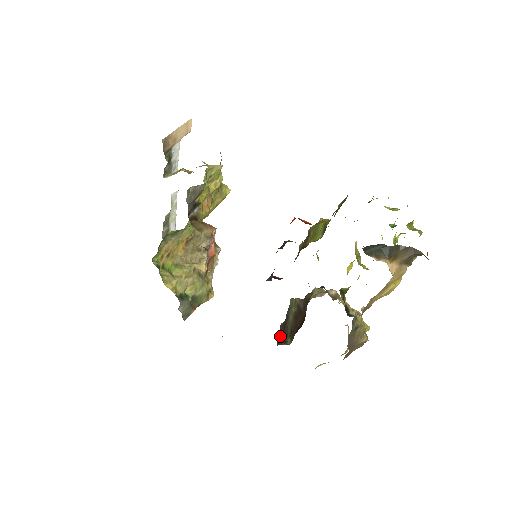
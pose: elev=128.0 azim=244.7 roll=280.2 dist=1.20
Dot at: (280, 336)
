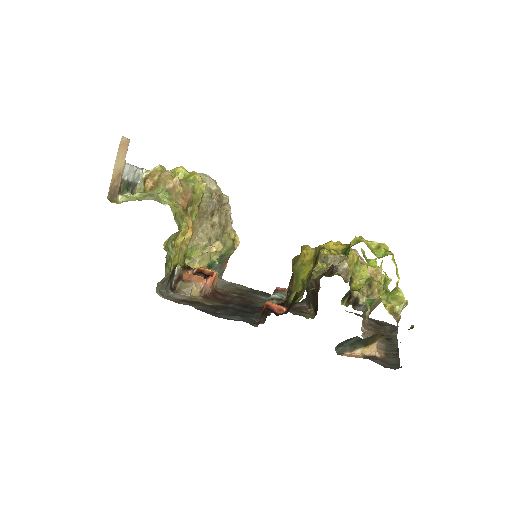
Dot at: occluded
